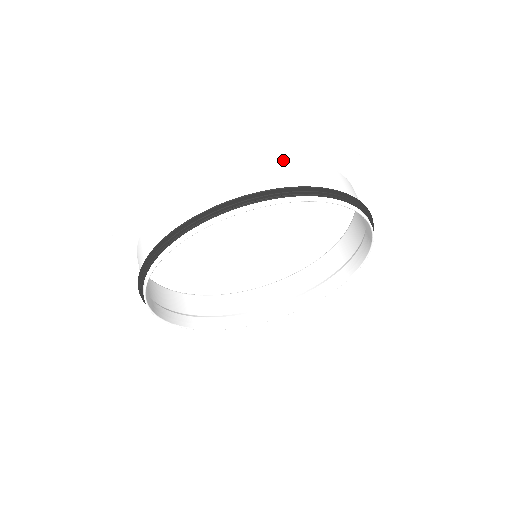
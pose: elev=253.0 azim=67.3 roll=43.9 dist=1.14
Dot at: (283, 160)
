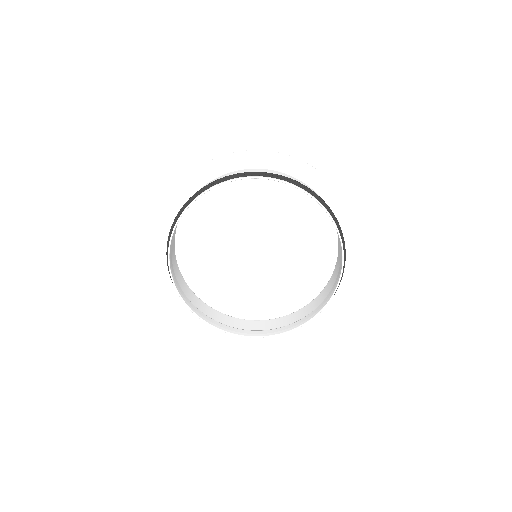
Dot at: (305, 184)
